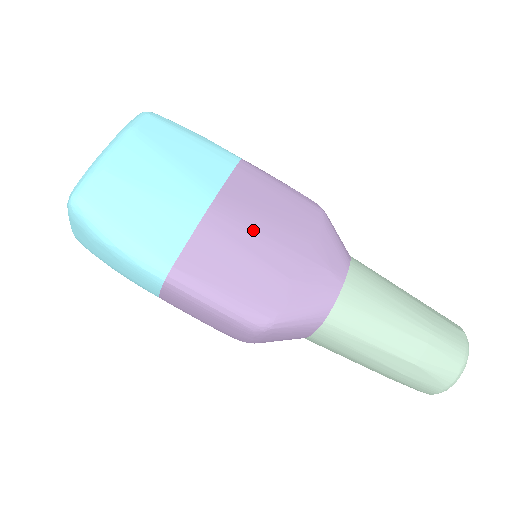
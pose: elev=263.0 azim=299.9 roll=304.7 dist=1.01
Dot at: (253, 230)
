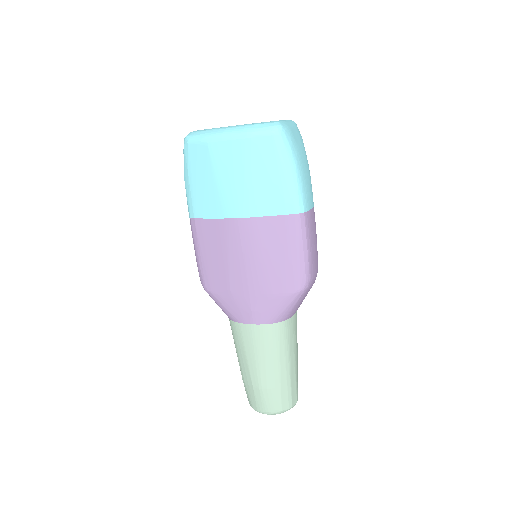
Dot at: (243, 253)
